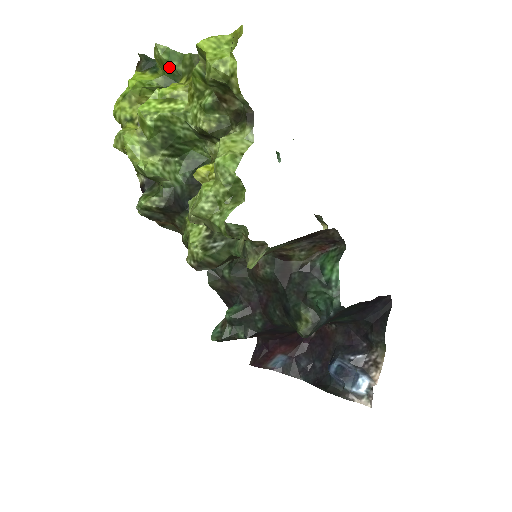
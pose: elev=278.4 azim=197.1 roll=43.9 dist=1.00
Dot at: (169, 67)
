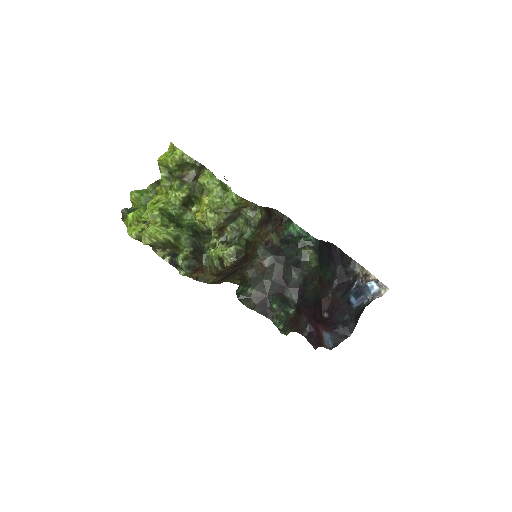
Dot at: (143, 199)
